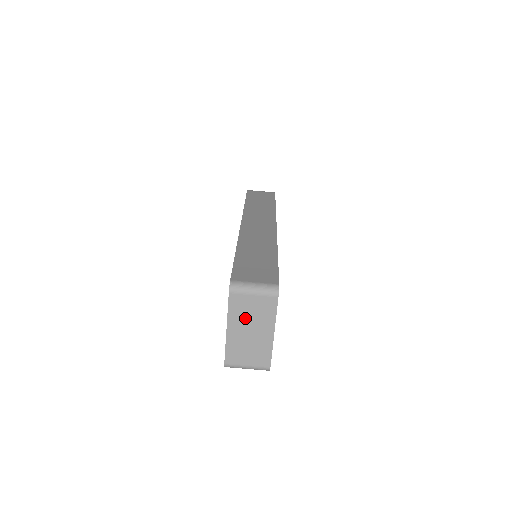
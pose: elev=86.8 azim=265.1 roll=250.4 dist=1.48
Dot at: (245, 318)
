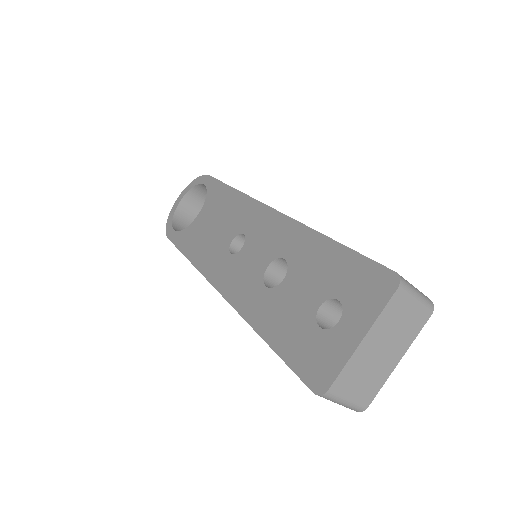
Dot at: (389, 330)
